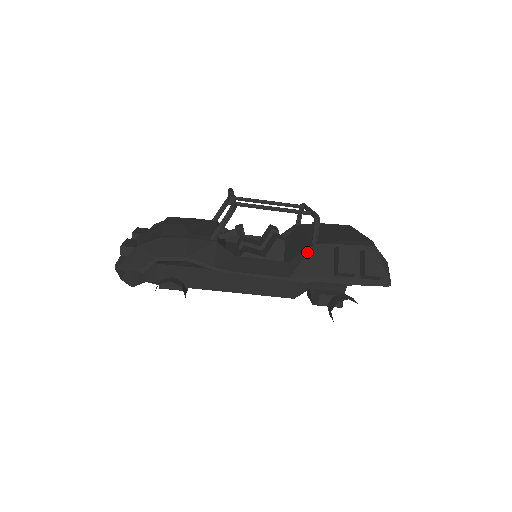
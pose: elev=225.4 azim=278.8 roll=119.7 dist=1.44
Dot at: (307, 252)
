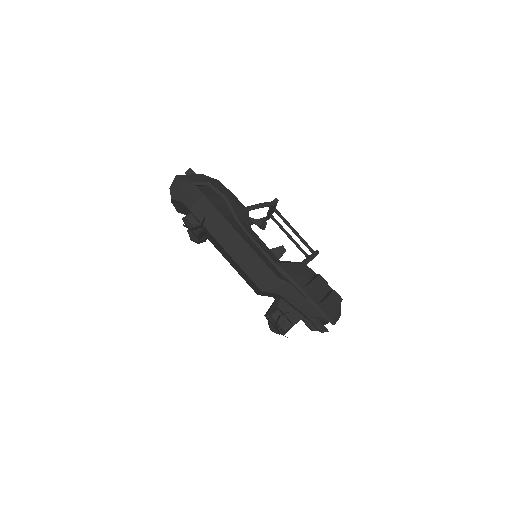
Dot at: (297, 262)
